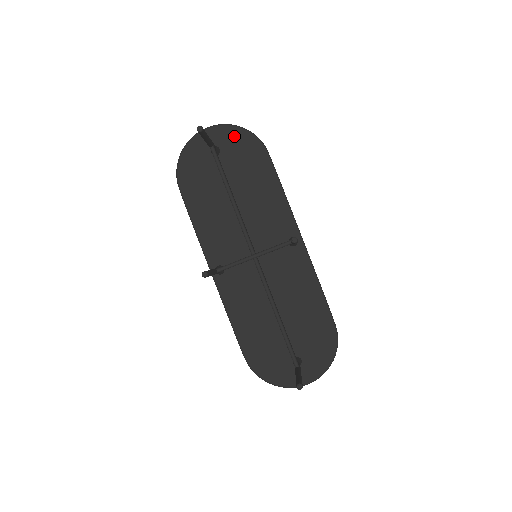
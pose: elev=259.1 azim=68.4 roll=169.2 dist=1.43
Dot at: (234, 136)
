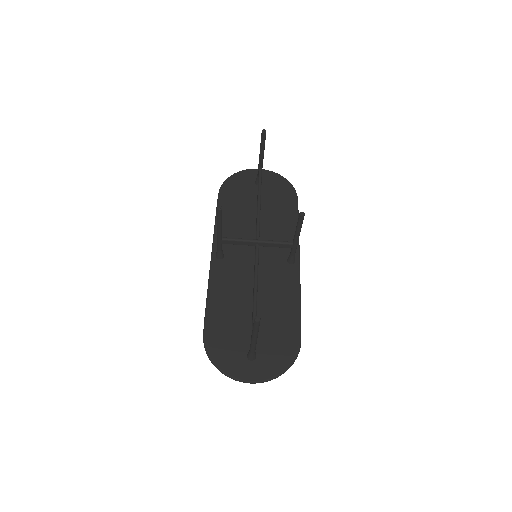
Dot at: (277, 180)
